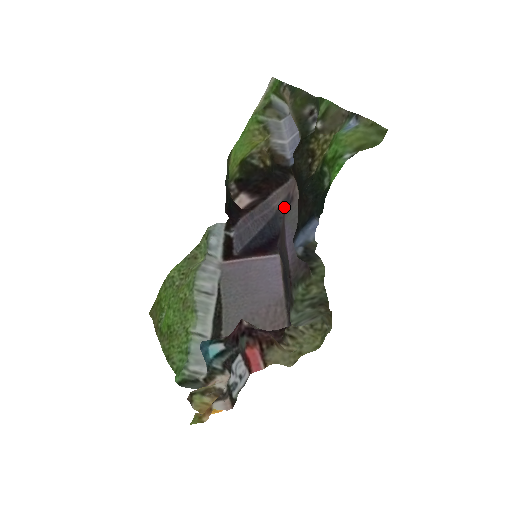
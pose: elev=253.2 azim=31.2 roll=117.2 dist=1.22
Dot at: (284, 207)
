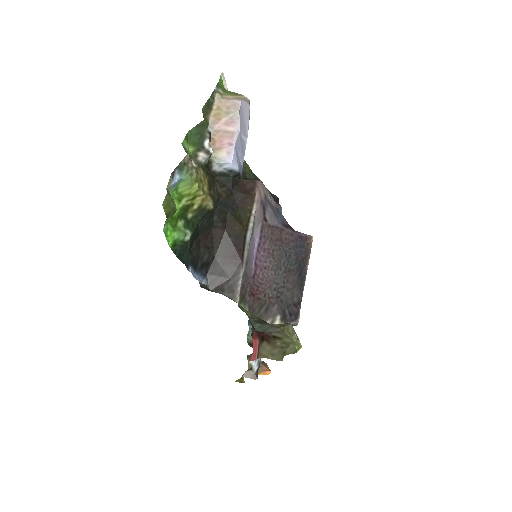
Dot at: (270, 206)
